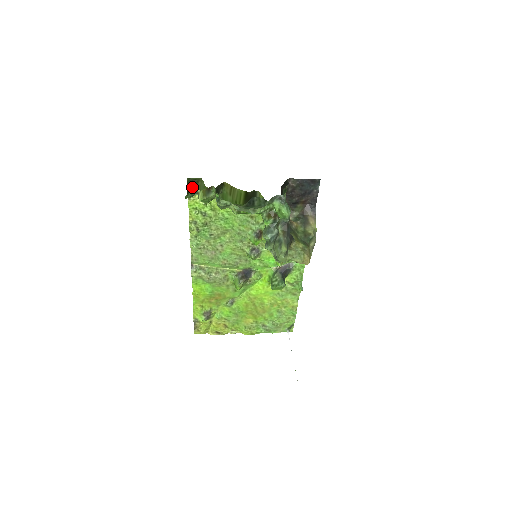
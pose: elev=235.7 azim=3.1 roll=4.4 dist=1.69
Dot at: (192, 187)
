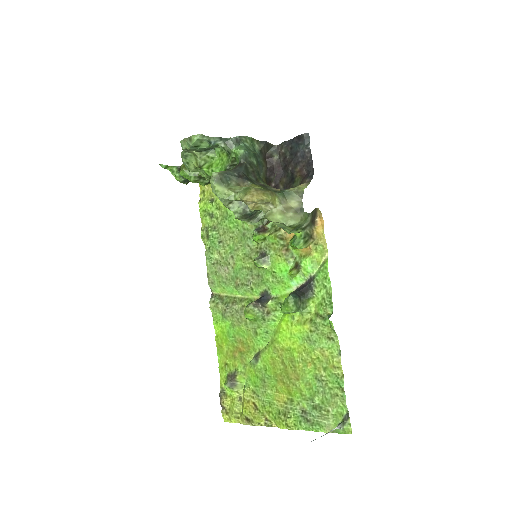
Dot at: occluded
